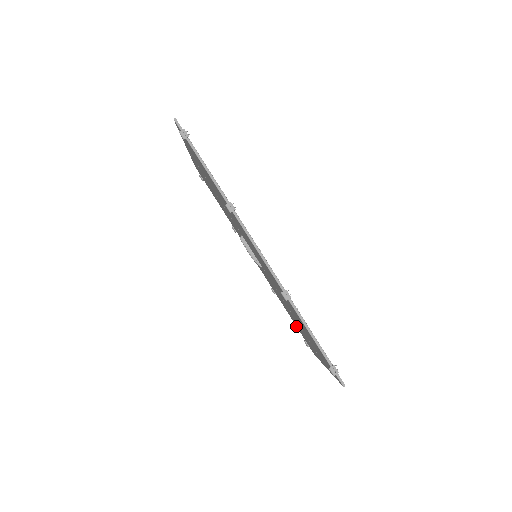
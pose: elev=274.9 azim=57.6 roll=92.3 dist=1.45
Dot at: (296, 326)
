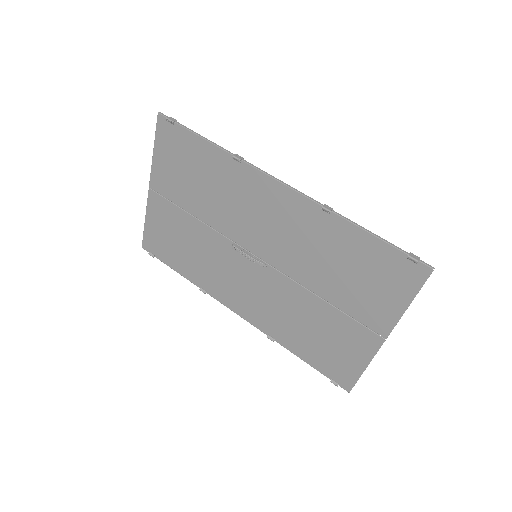
Dot at: (313, 367)
